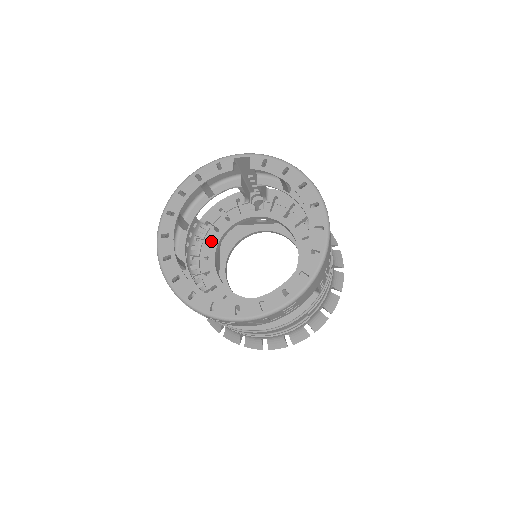
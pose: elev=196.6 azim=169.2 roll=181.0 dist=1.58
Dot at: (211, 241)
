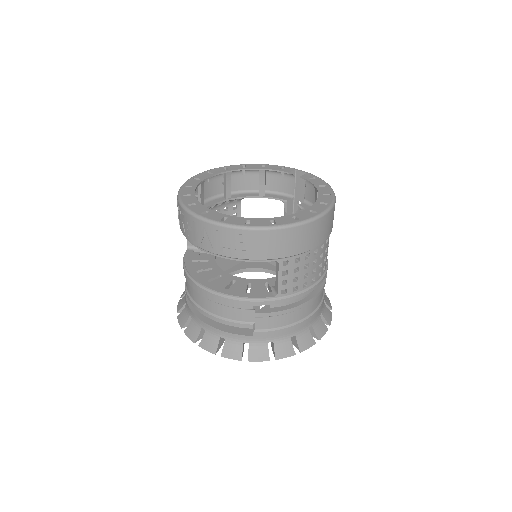
Dot at: occluded
